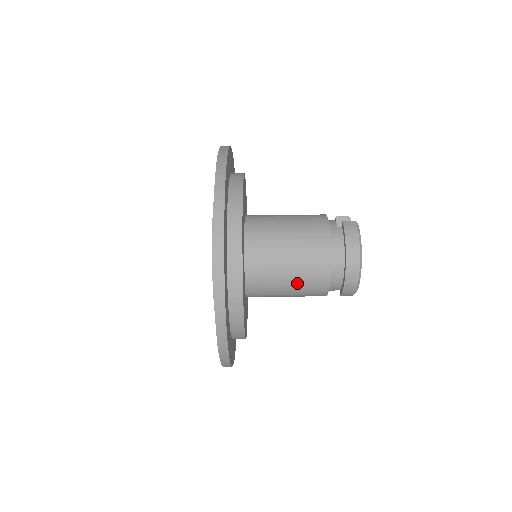
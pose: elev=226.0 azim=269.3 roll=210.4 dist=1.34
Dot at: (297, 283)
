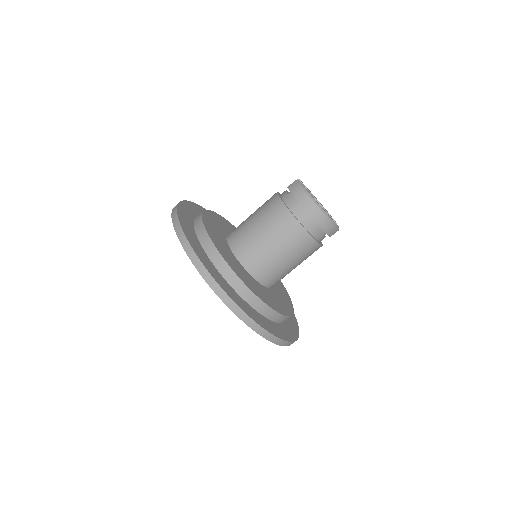
Dot at: (288, 252)
